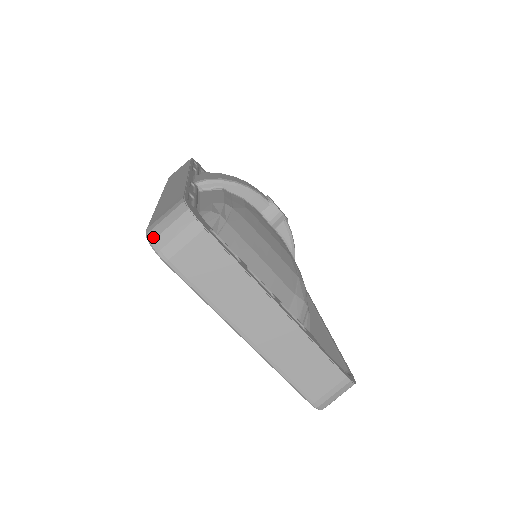
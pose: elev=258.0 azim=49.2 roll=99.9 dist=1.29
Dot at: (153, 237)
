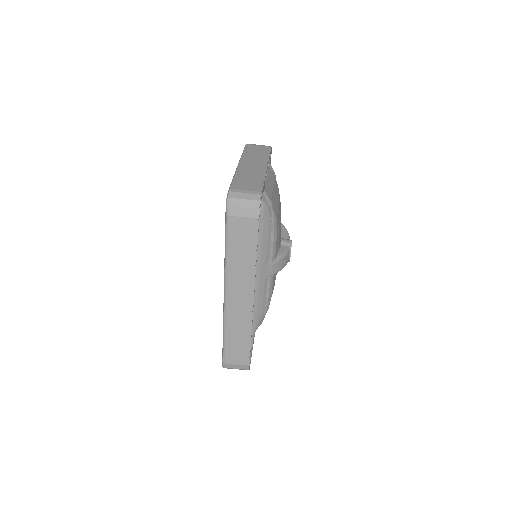
Dot at: occluded
